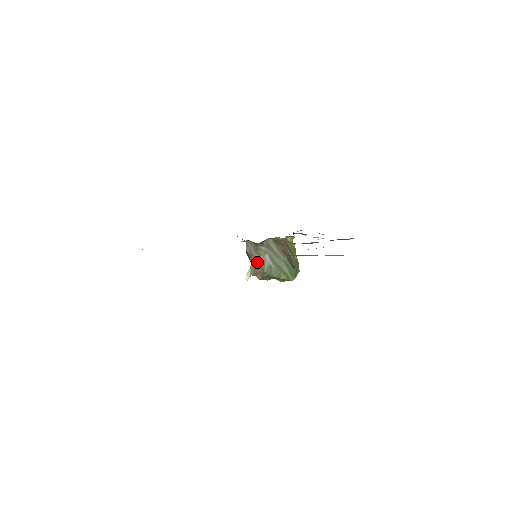
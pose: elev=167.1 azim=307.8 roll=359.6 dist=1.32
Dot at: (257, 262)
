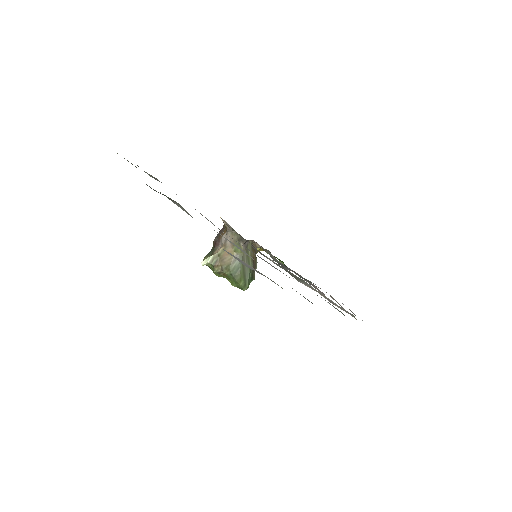
Dot at: (227, 255)
